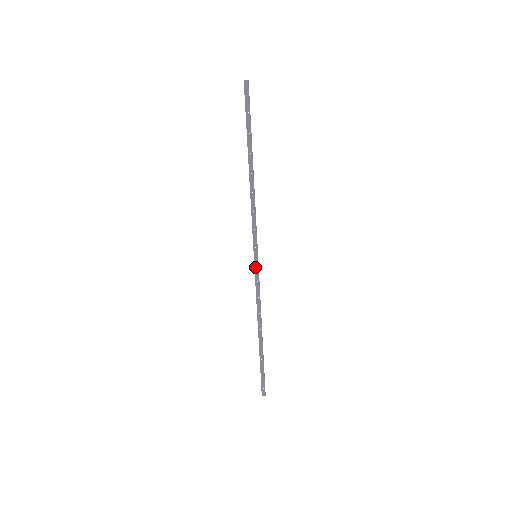
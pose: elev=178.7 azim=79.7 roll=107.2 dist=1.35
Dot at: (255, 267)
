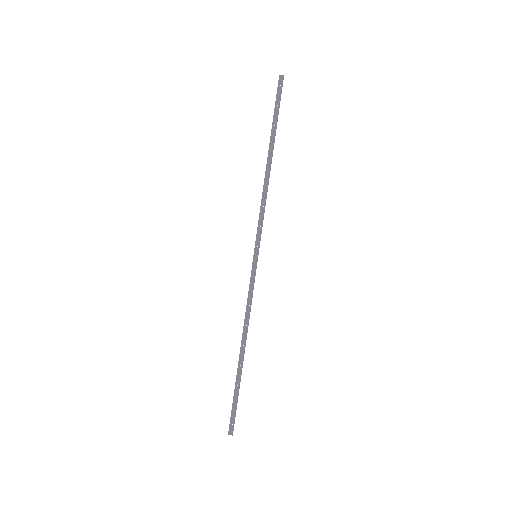
Dot at: (253, 269)
